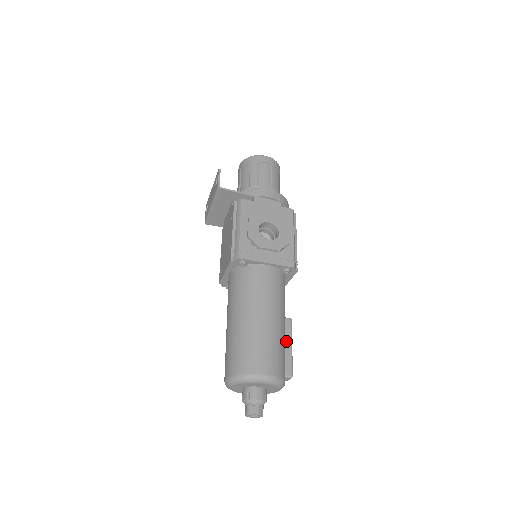
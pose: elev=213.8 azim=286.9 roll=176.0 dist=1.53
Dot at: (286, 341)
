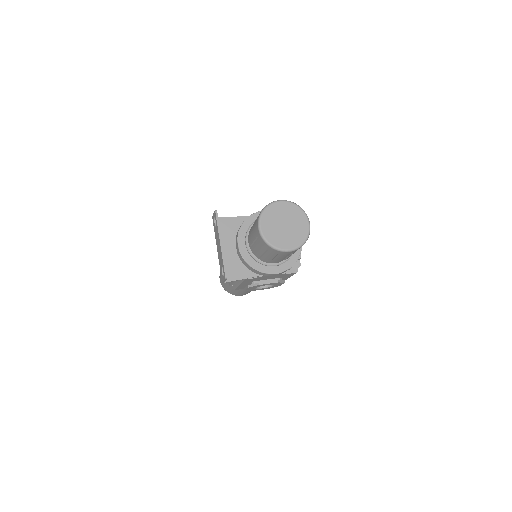
Dot at: occluded
